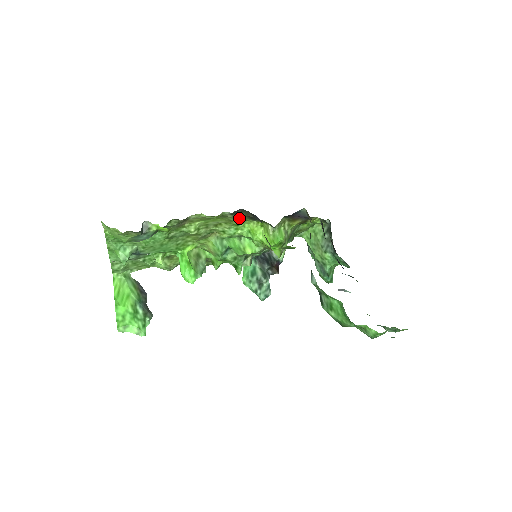
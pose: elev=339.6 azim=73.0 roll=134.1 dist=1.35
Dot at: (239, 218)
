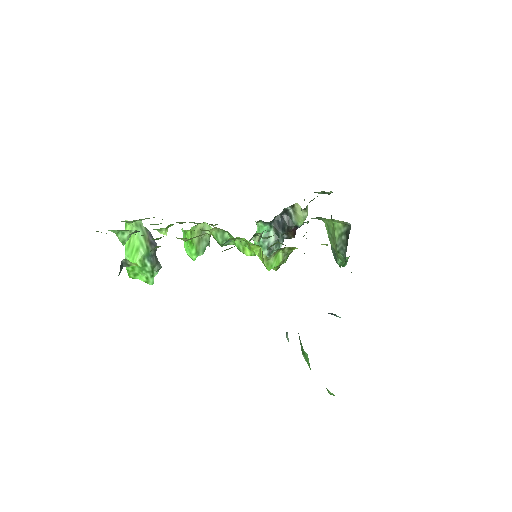
Dot at: occluded
